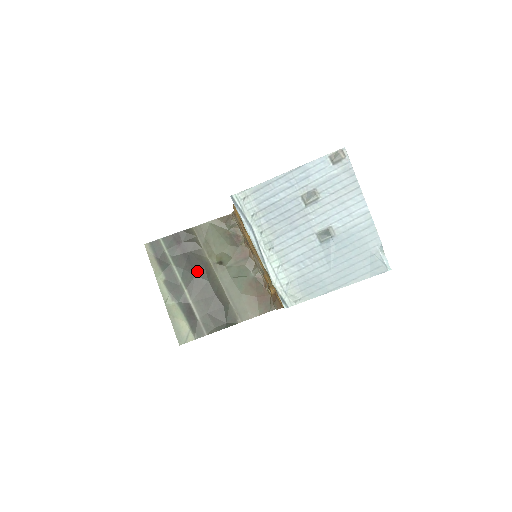
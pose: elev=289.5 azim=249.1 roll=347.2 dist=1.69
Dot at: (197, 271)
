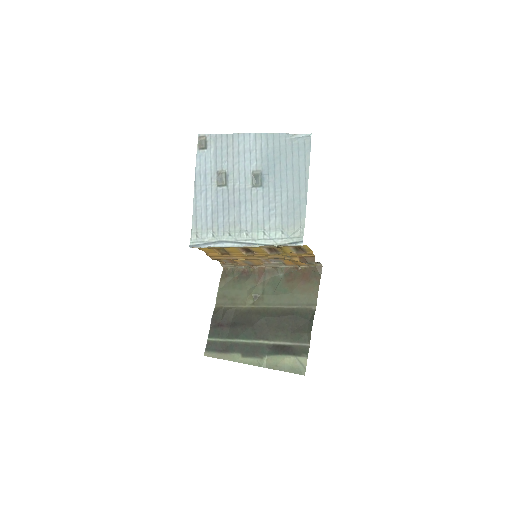
Dot at: (250, 322)
